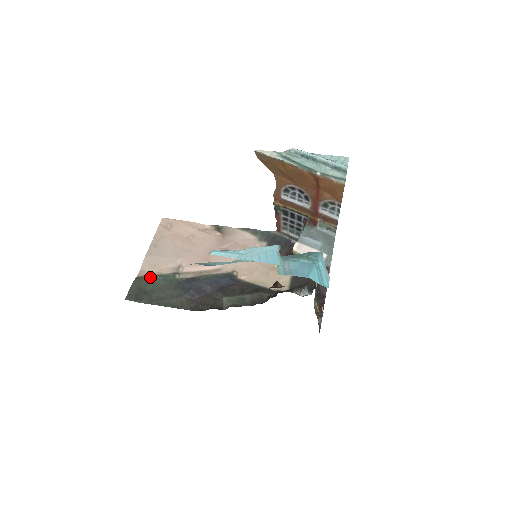
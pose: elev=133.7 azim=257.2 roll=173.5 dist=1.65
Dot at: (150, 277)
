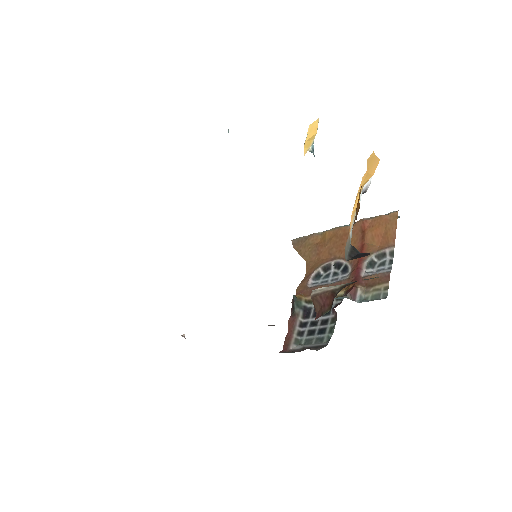
Dot at: occluded
